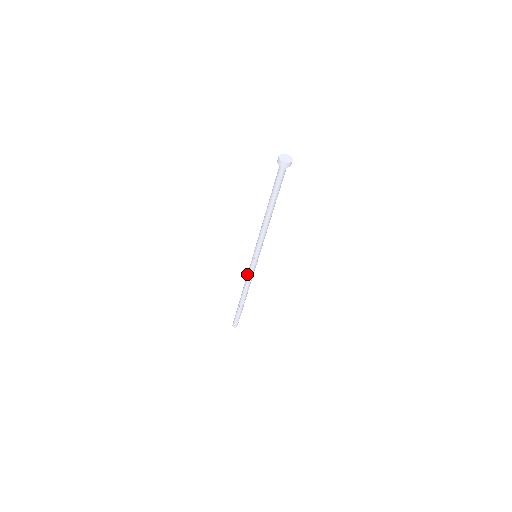
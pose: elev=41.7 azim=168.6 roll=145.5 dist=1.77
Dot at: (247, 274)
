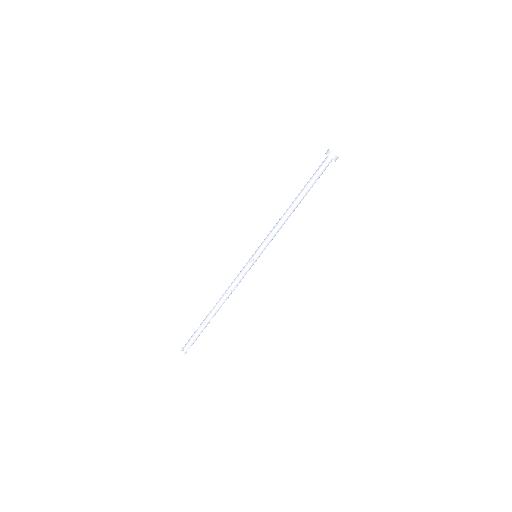
Dot at: (237, 279)
